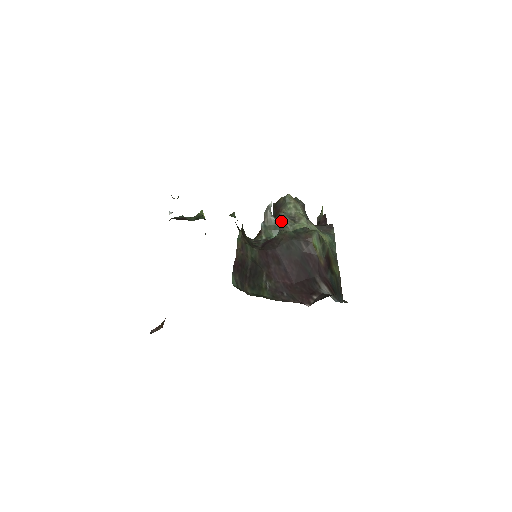
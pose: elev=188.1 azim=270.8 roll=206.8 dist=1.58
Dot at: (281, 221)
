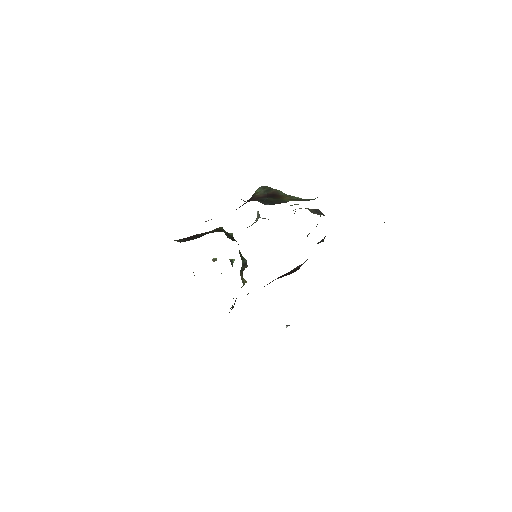
Dot at: occluded
